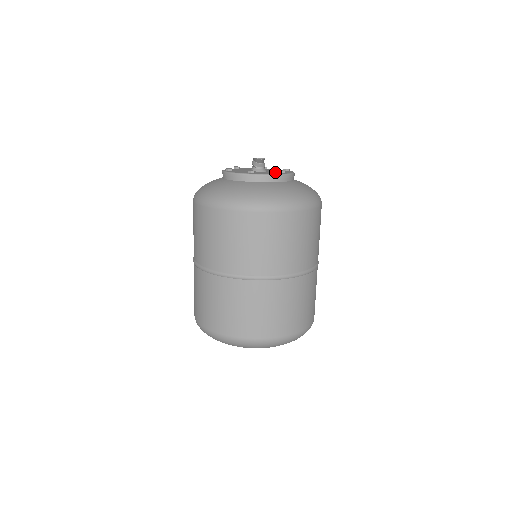
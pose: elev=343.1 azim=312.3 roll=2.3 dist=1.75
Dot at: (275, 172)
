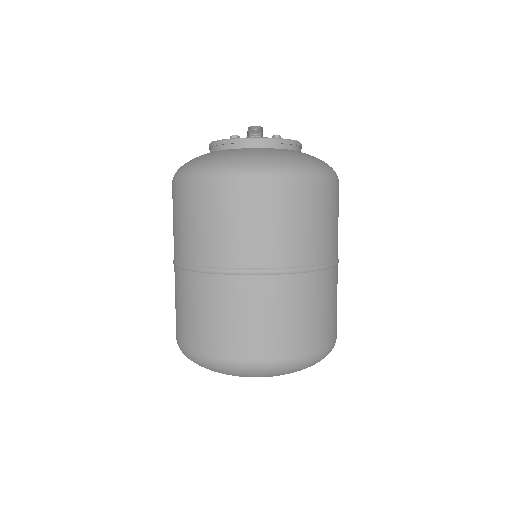
Dot at: occluded
